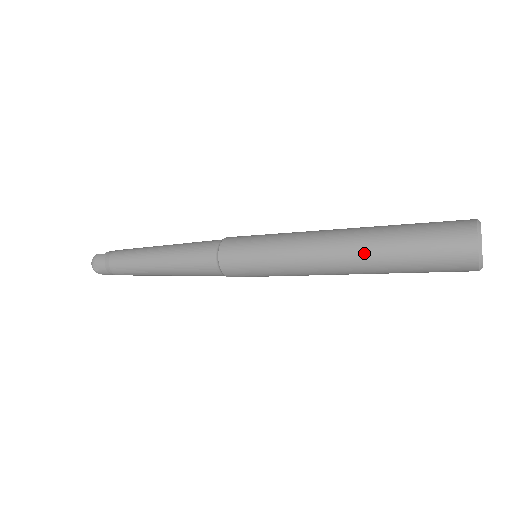
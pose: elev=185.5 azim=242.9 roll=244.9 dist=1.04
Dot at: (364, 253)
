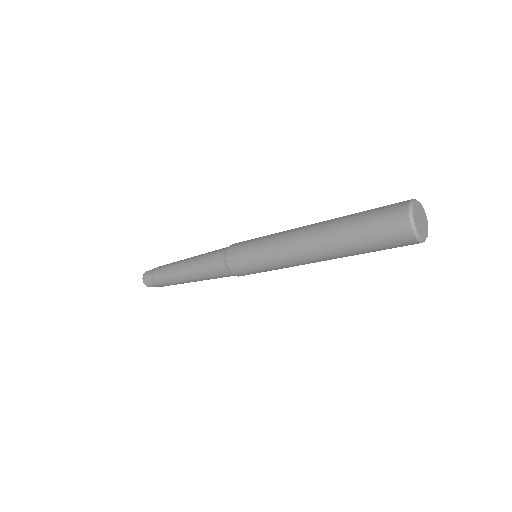
Dot at: (327, 239)
